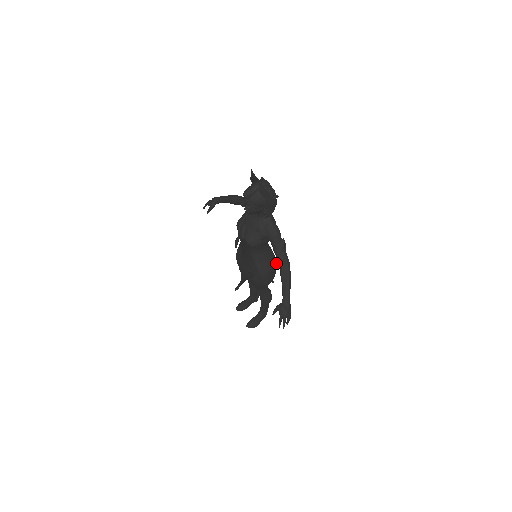
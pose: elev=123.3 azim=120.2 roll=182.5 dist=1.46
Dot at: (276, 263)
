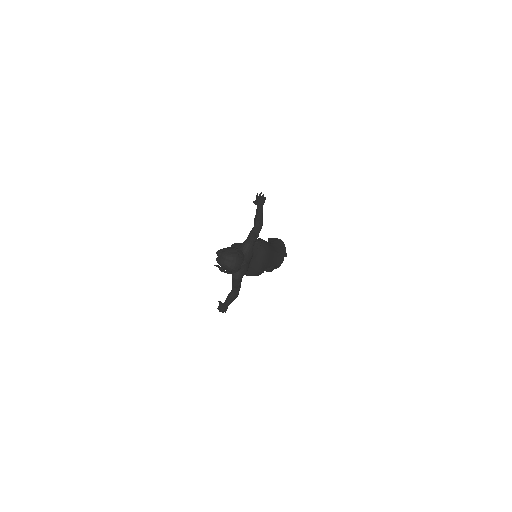
Dot at: (261, 272)
